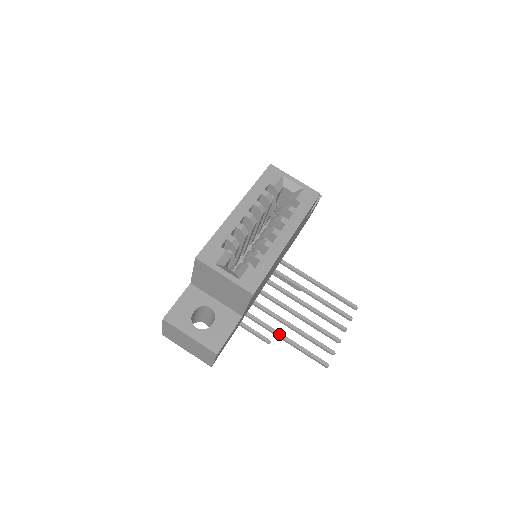
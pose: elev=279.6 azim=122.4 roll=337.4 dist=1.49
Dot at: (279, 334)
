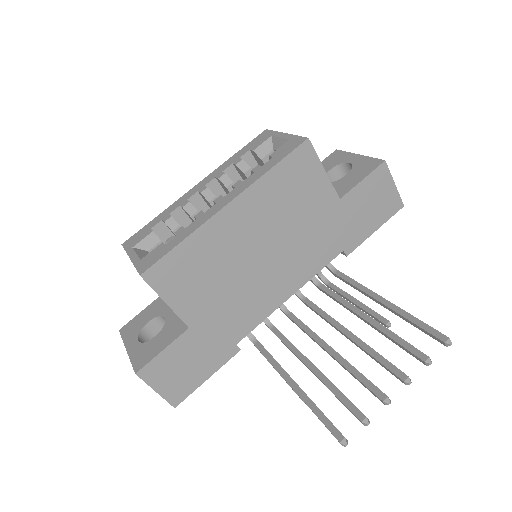
Dot at: (286, 377)
